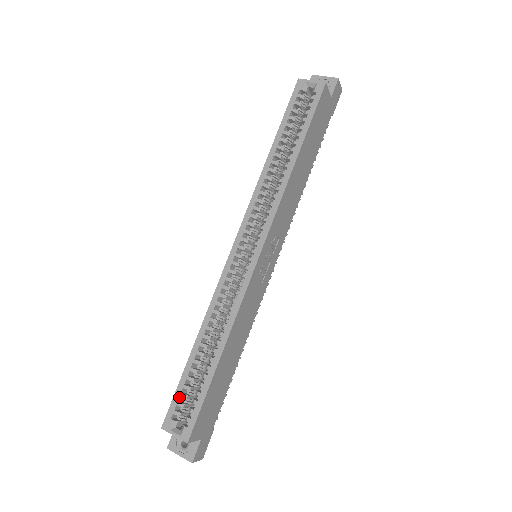
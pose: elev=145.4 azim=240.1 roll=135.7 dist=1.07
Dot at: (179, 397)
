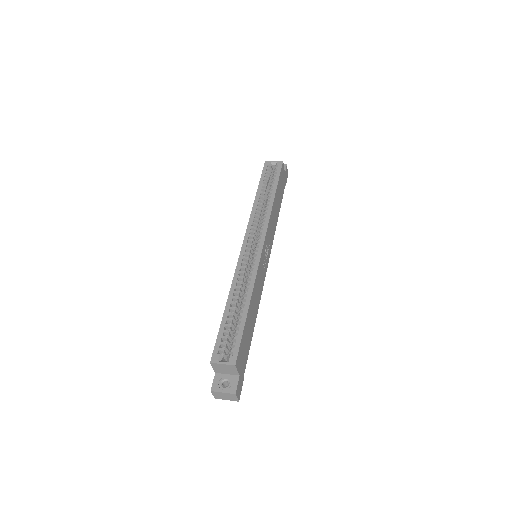
Dot at: (221, 339)
